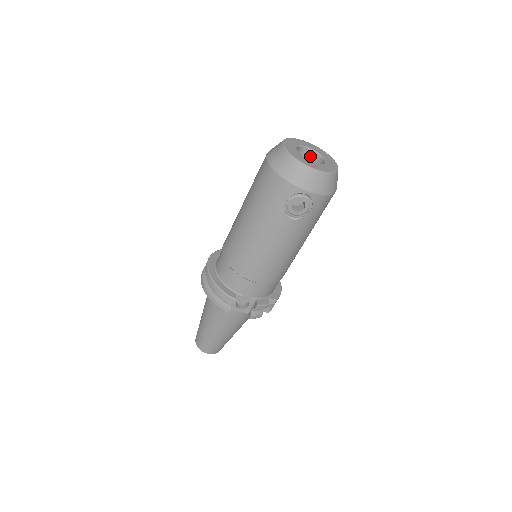
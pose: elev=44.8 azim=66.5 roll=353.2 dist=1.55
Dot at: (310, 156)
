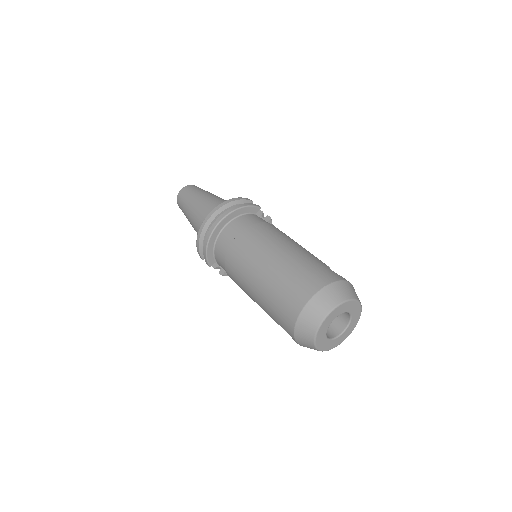
Dot at: occluded
